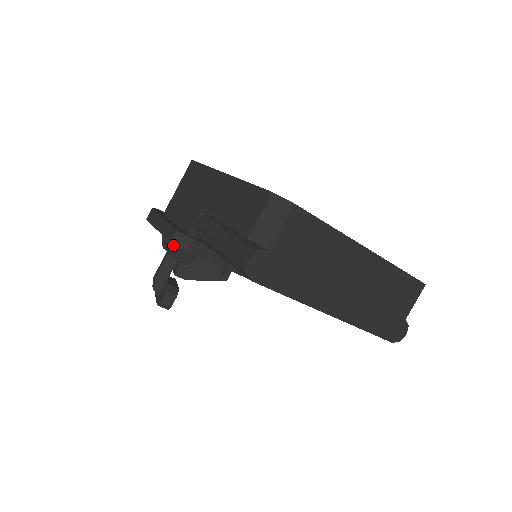
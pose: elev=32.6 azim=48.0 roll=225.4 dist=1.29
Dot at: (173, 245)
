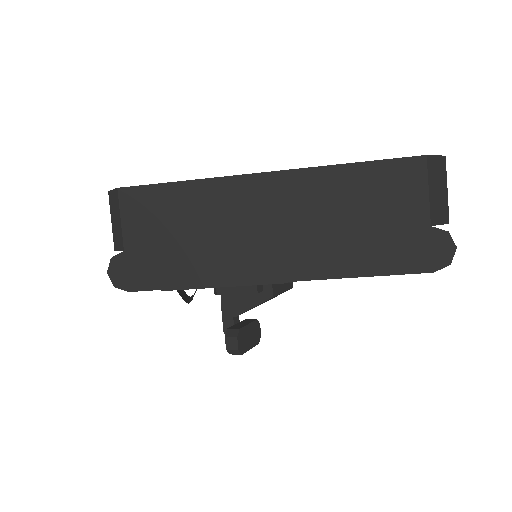
Dot at: (180, 290)
